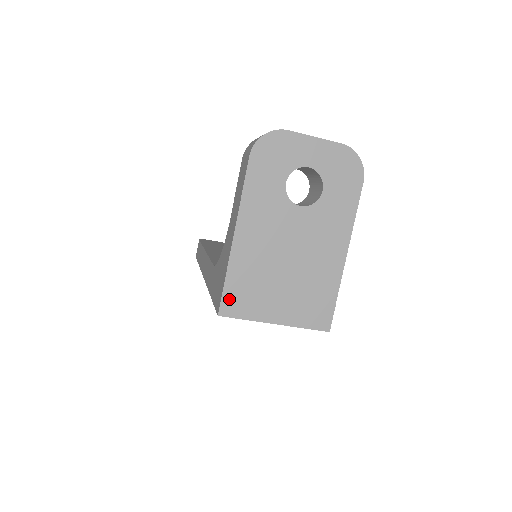
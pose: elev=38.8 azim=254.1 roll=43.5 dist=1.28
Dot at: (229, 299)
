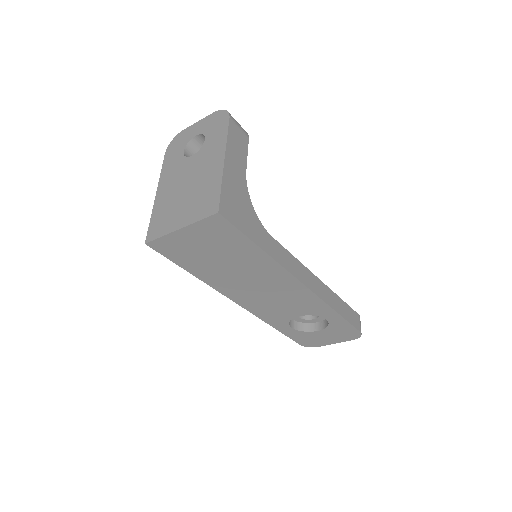
Dot at: (152, 230)
